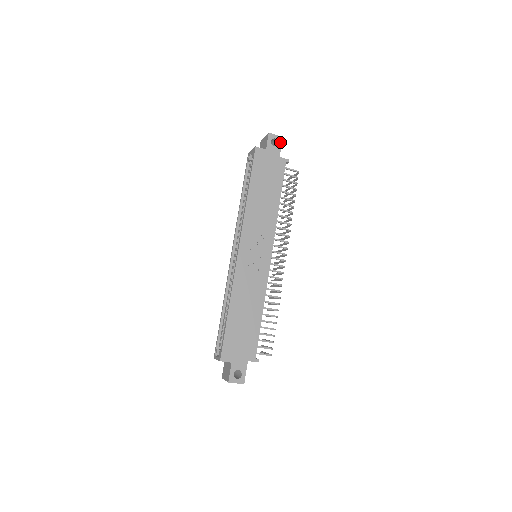
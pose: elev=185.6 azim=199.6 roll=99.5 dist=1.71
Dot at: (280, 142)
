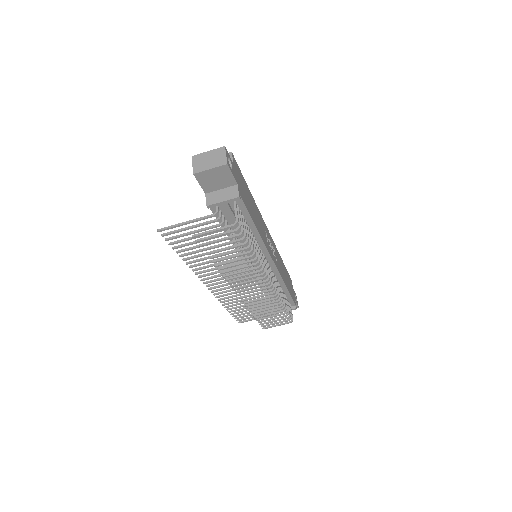
Dot at: (297, 304)
